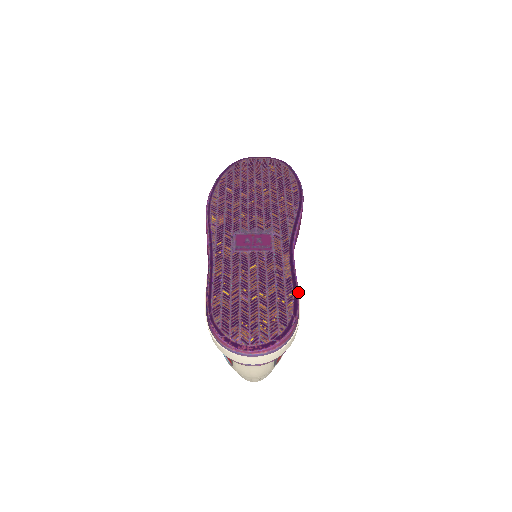
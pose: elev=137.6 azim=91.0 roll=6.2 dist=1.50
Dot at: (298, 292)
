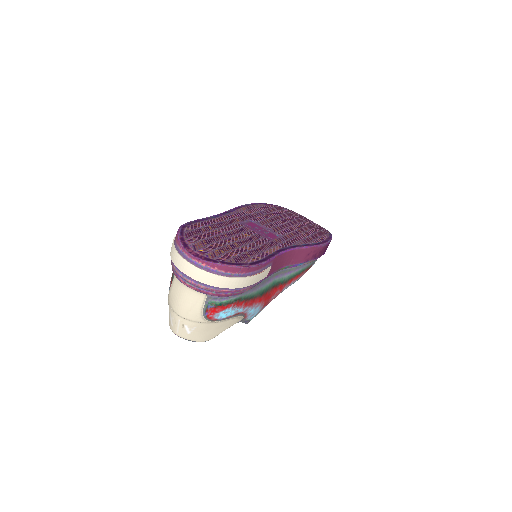
Dot at: (267, 261)
